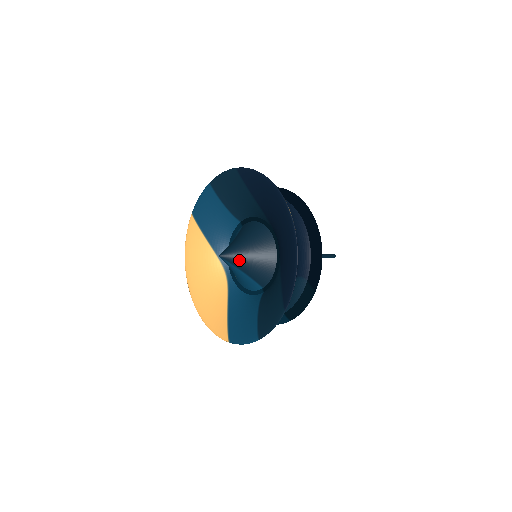
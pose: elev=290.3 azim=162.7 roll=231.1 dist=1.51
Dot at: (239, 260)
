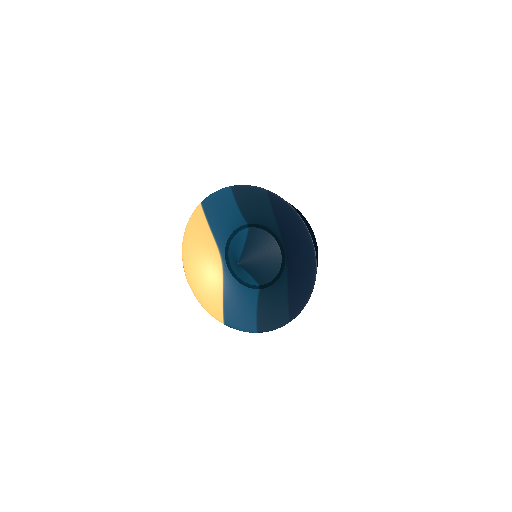
Dot at: (251, 268)
